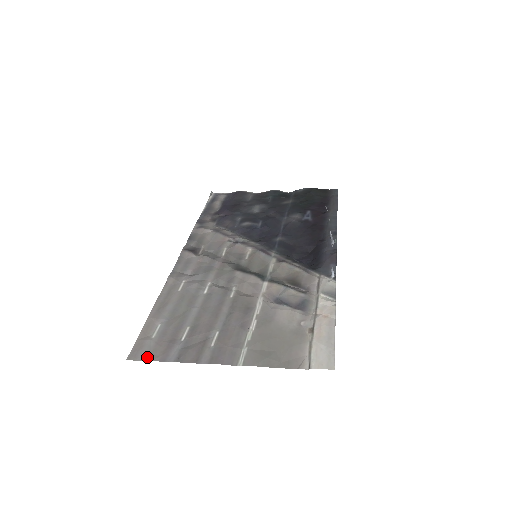
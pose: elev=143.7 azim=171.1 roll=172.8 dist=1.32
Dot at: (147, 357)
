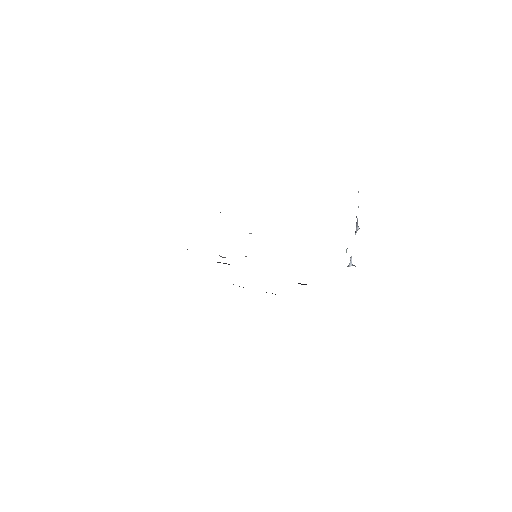
Dot at: occluded
